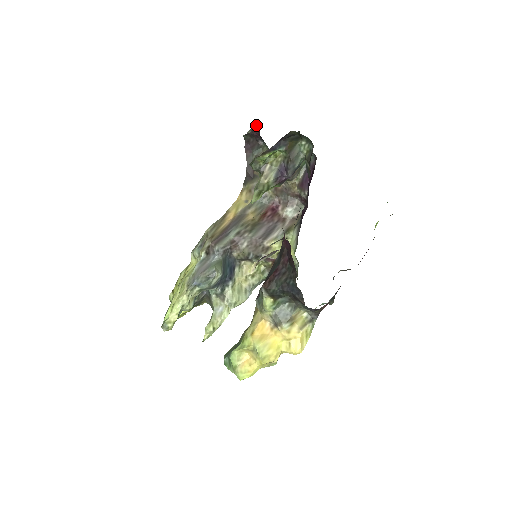
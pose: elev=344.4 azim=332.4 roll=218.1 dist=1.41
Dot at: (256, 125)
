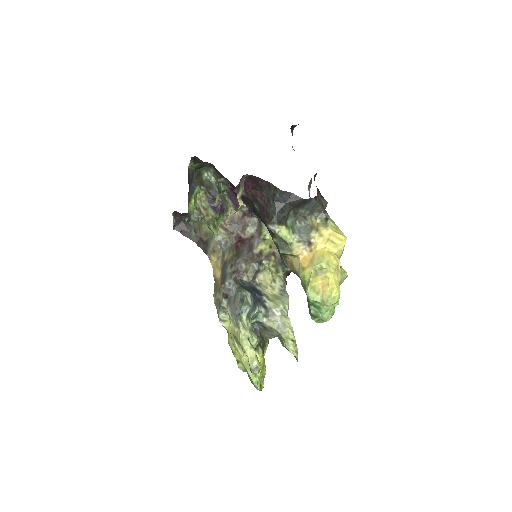
Dot at: (174, 214)
